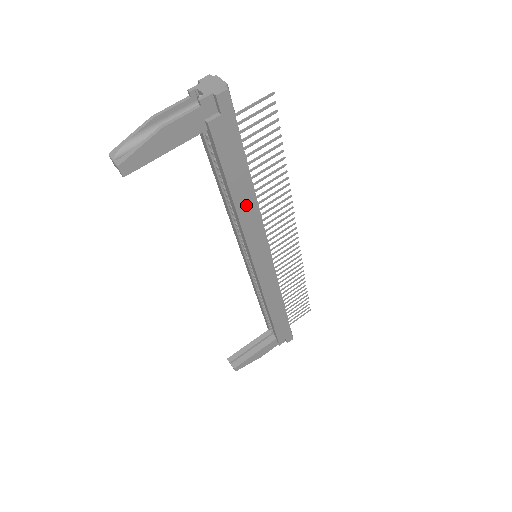
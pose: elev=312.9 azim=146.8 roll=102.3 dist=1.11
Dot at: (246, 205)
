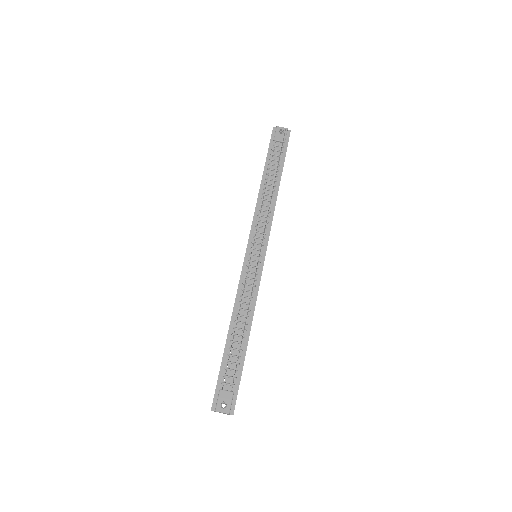
Dot at: occluded
